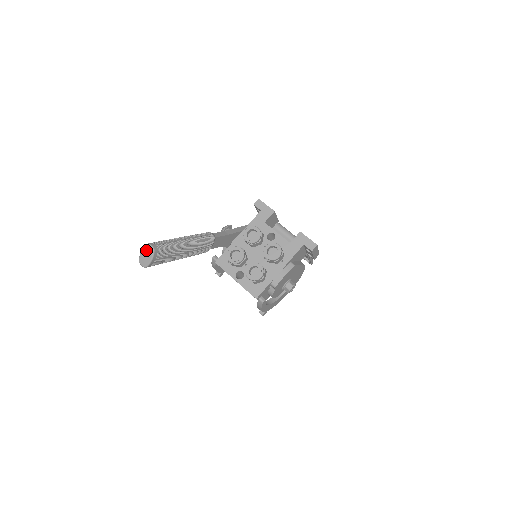
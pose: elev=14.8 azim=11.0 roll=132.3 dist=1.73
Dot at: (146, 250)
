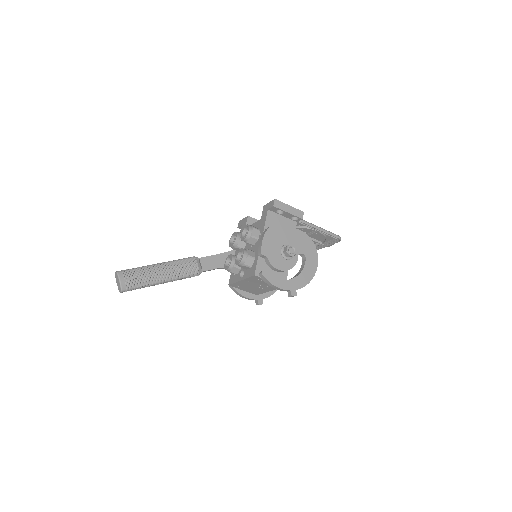
Dot at: (116, 278)
